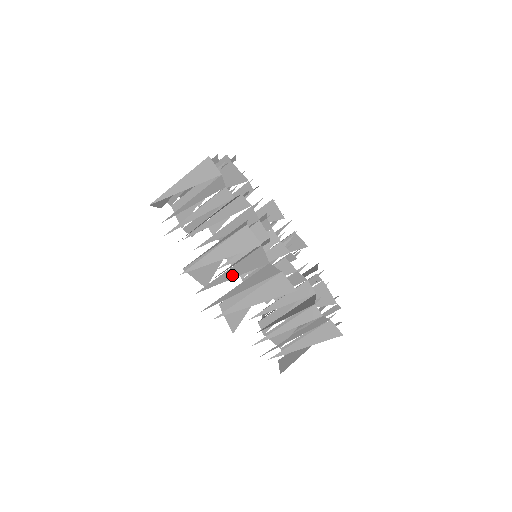
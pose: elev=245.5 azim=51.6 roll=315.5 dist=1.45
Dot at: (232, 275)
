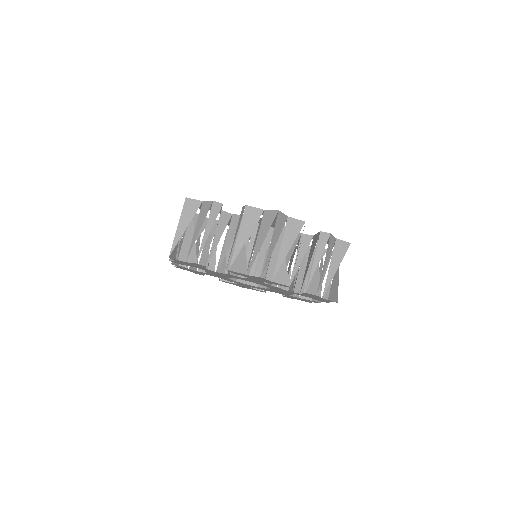
Dot at: (262, 240)
